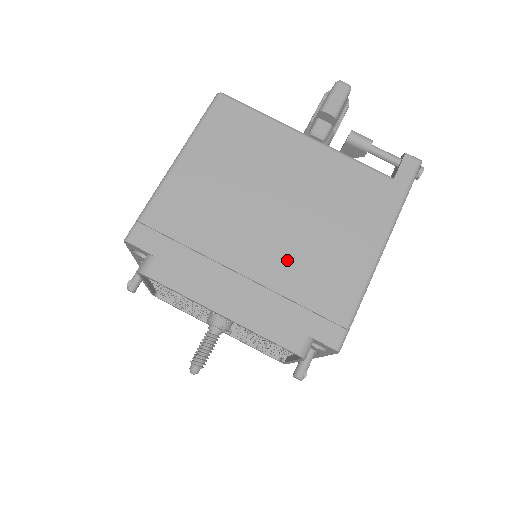
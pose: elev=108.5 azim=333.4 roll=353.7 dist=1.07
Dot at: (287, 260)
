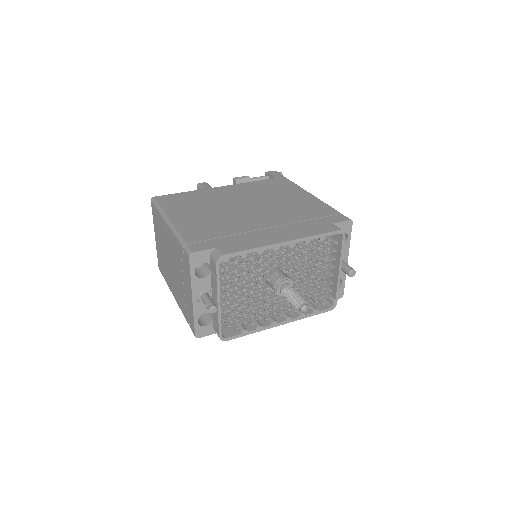
Dot at: (279, 214)
